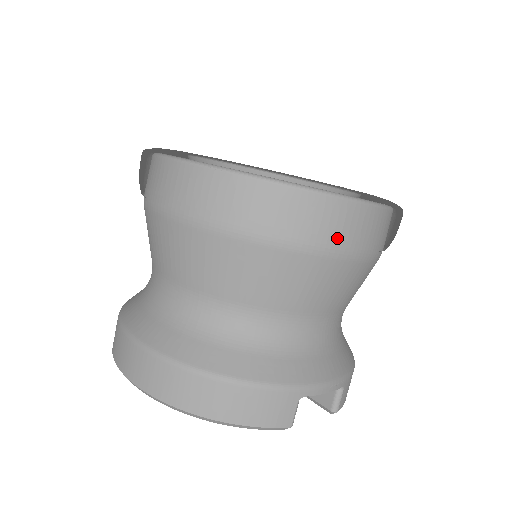
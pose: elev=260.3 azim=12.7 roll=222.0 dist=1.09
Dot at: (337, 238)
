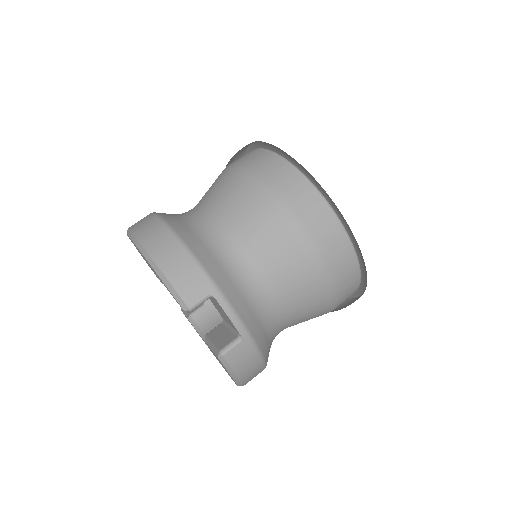
Dot at: (309, 221)
